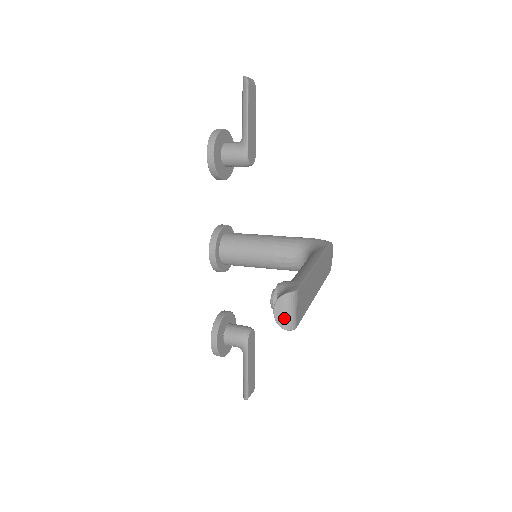
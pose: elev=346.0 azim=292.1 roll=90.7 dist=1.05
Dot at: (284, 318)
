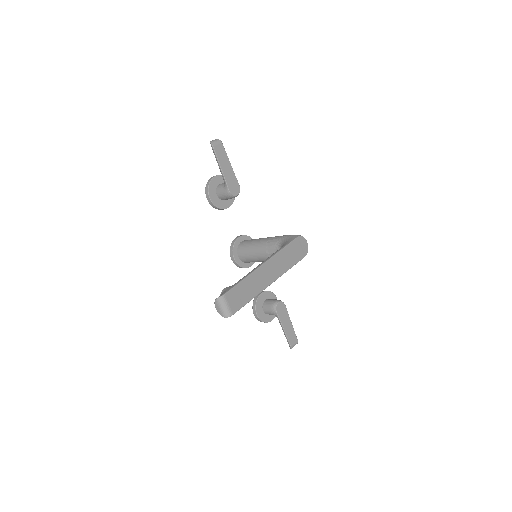
Dot at: (221, 311)
